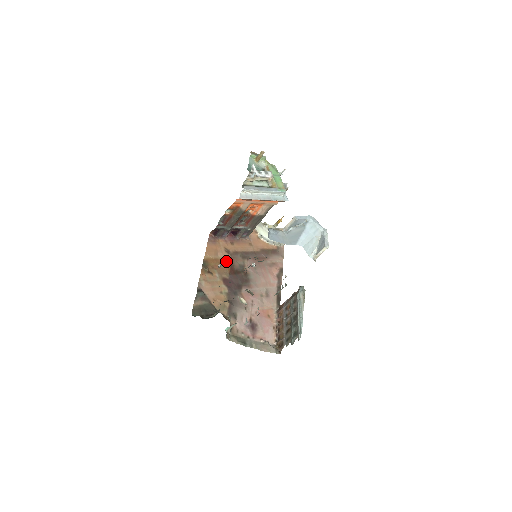
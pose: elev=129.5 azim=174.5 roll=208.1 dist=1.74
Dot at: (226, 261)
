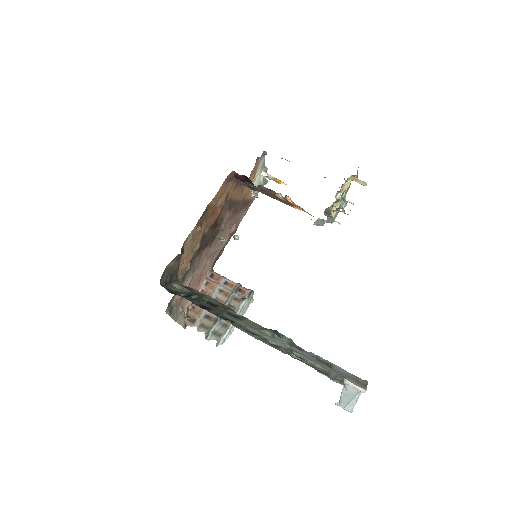
Dot at: (218, 211)
